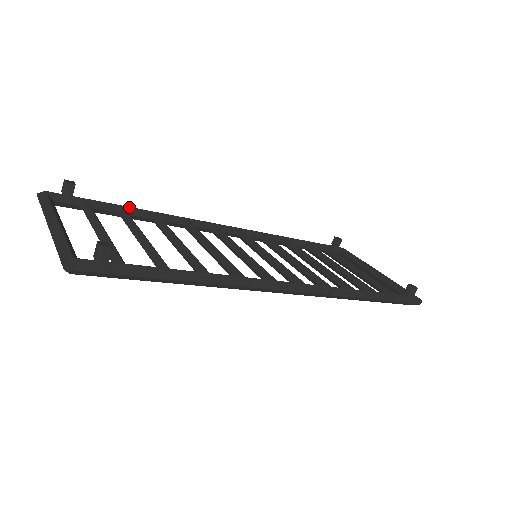
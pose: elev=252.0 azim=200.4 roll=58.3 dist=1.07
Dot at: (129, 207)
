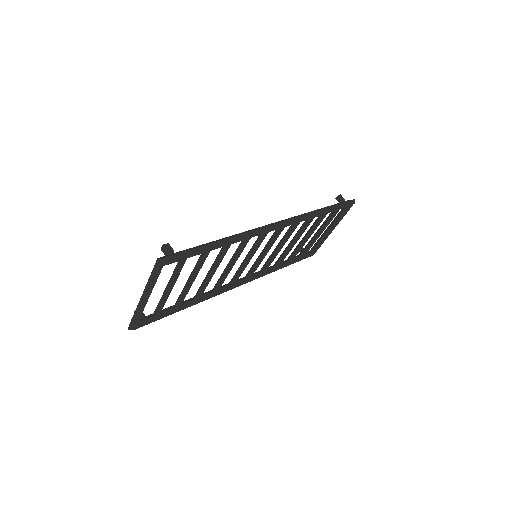
Dot at: occluded
